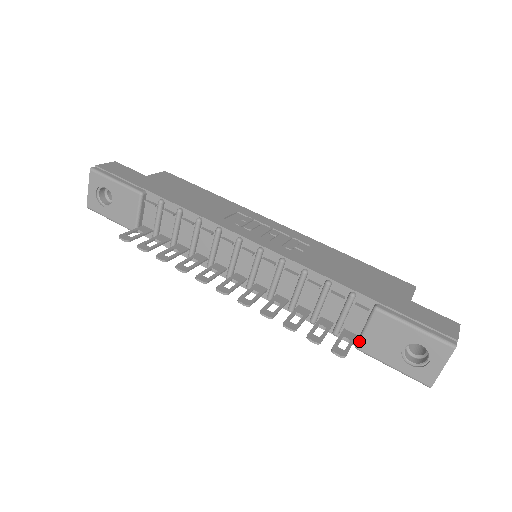
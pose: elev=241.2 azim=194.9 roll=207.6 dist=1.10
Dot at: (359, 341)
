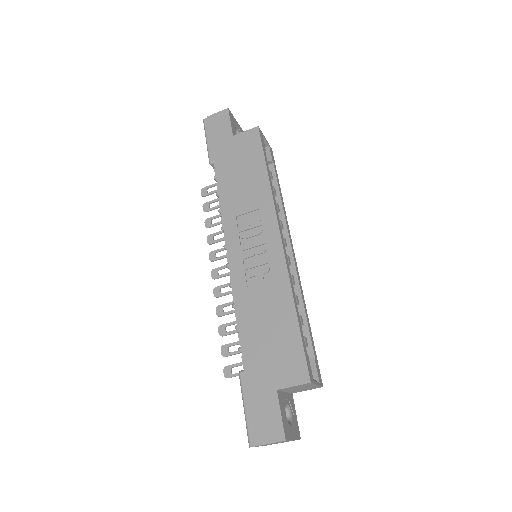
Dot at: occluded
